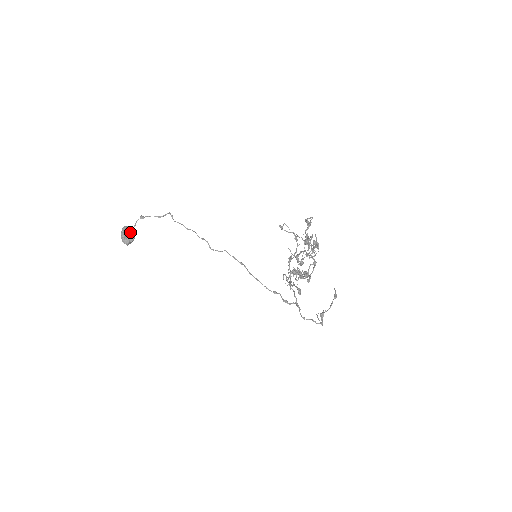
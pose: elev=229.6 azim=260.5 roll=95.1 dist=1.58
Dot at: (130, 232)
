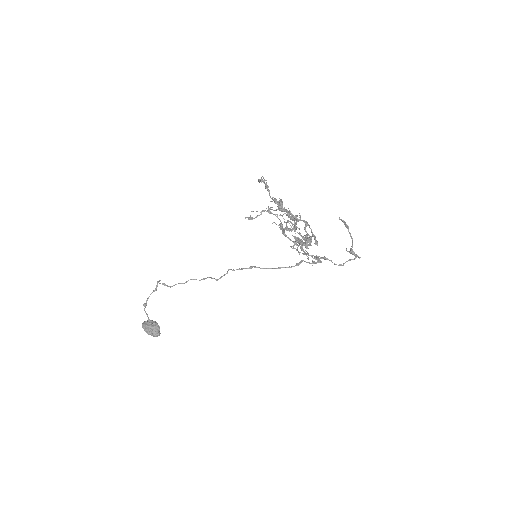
Dot at: (150, 326)
